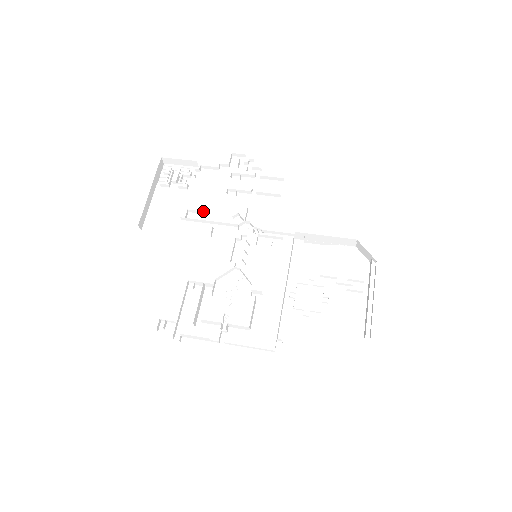
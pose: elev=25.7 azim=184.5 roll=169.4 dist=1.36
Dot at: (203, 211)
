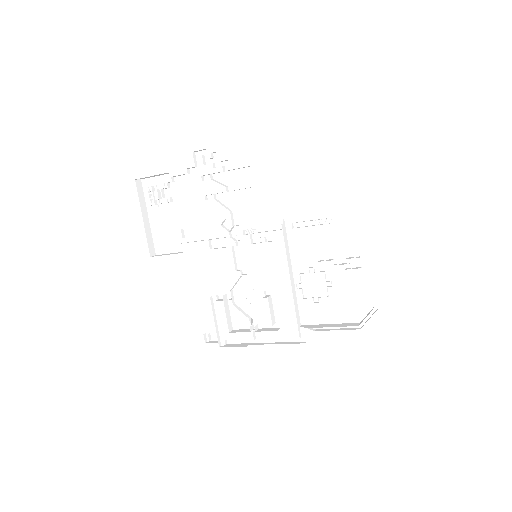
Dot at: (194, 227)
